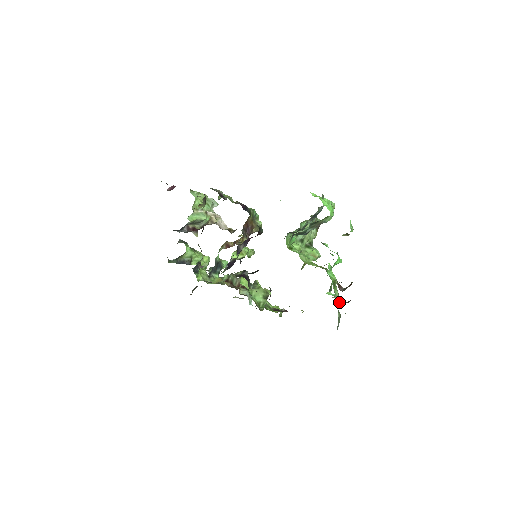
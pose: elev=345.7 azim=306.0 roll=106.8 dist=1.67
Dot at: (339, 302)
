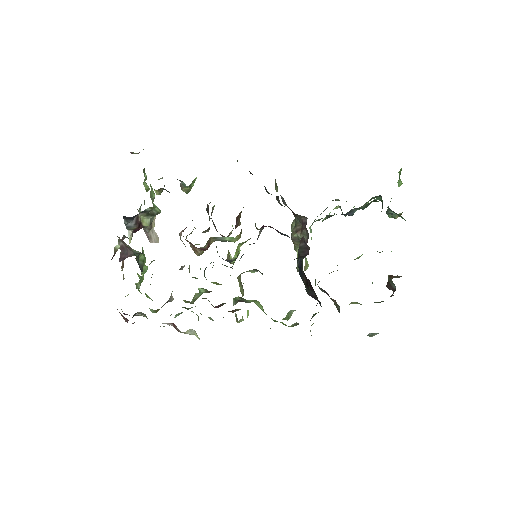
Dot at: occluded
